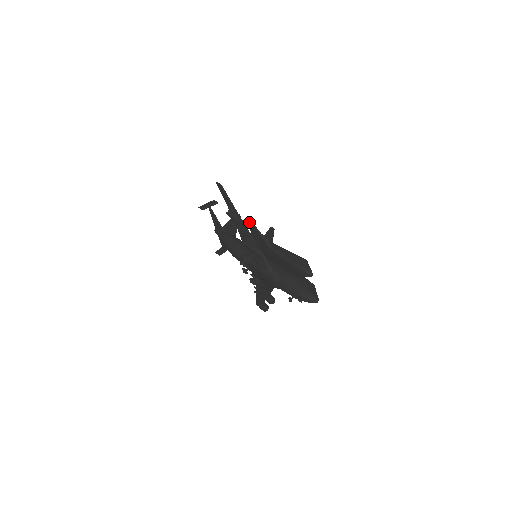
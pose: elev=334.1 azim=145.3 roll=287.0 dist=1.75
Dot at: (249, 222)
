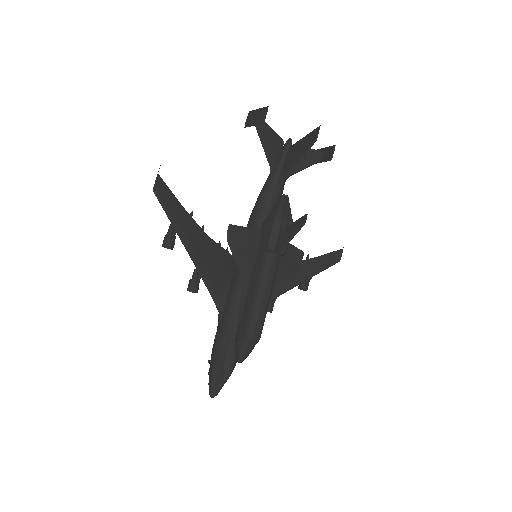
Dot at: occluded
